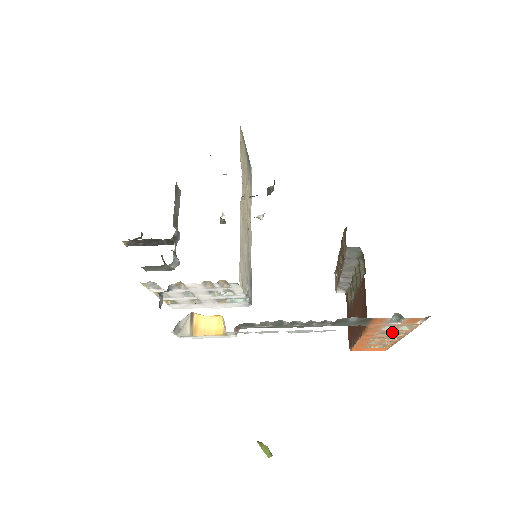
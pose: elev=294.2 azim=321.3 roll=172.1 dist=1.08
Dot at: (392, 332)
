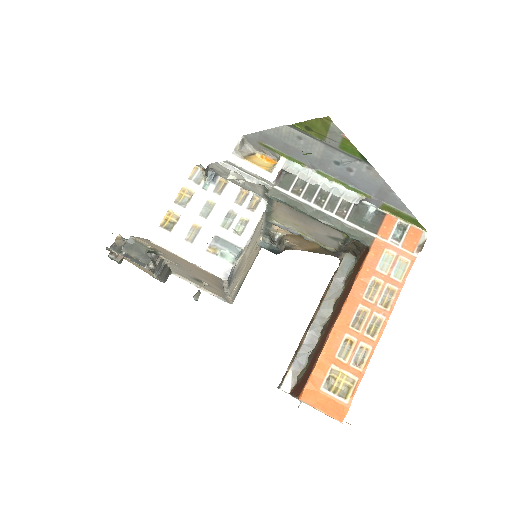
Dot at: (383, 288)
